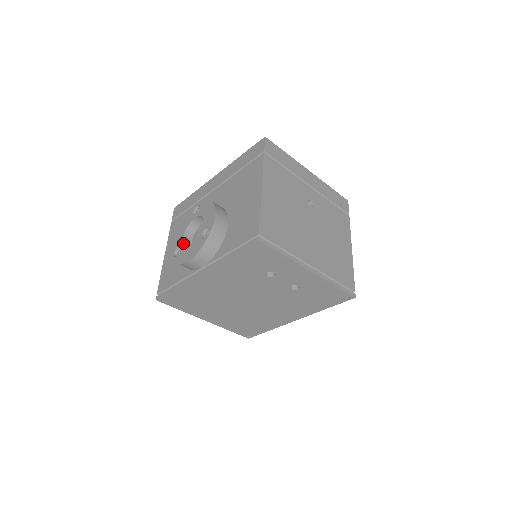
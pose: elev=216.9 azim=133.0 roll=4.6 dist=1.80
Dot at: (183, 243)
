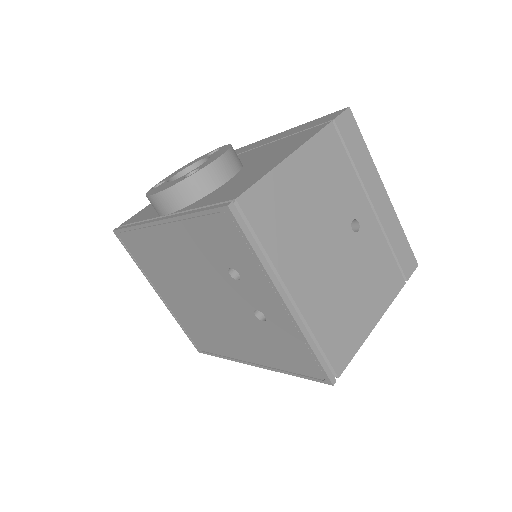
Dot at: (172, 178)
